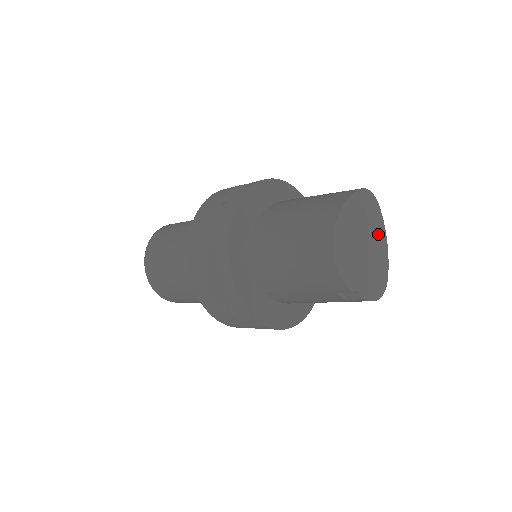
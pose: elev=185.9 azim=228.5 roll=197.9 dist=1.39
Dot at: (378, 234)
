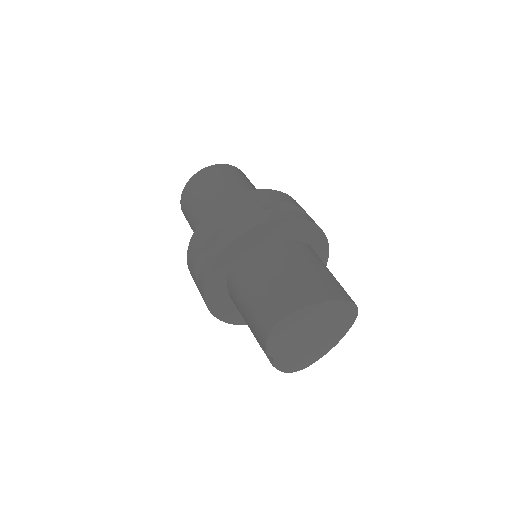
Dot at: (333, 336)
